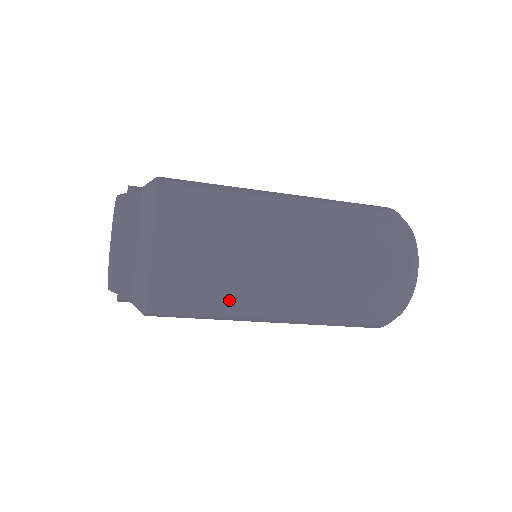
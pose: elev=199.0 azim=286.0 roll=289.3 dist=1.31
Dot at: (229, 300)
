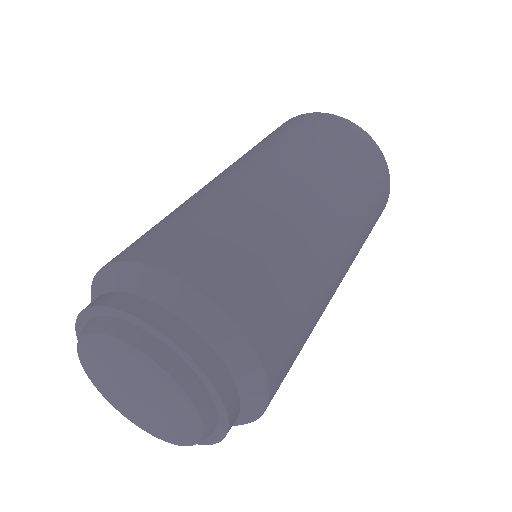
Dot at: occluded
